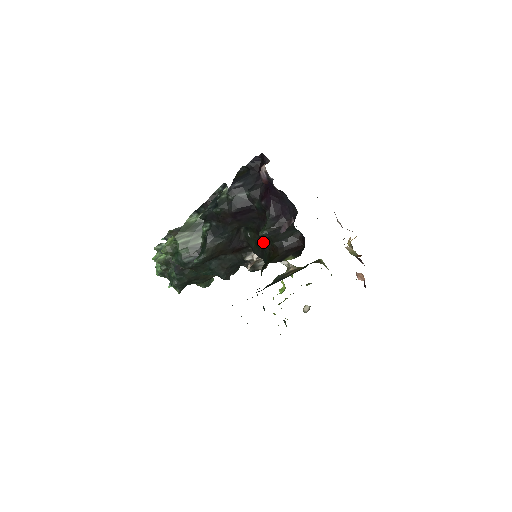
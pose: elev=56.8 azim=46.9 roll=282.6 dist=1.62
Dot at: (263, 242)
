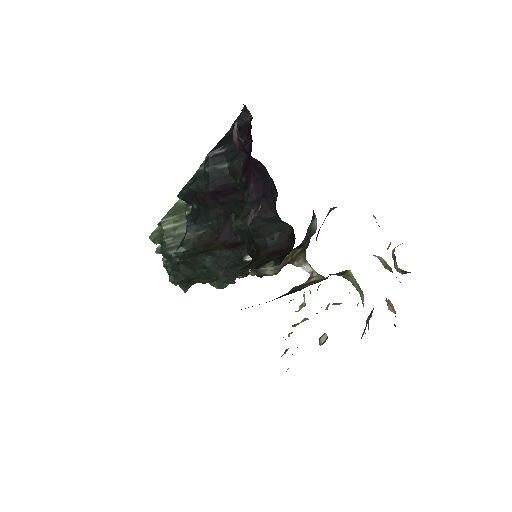
Dot at: (250, 237)
